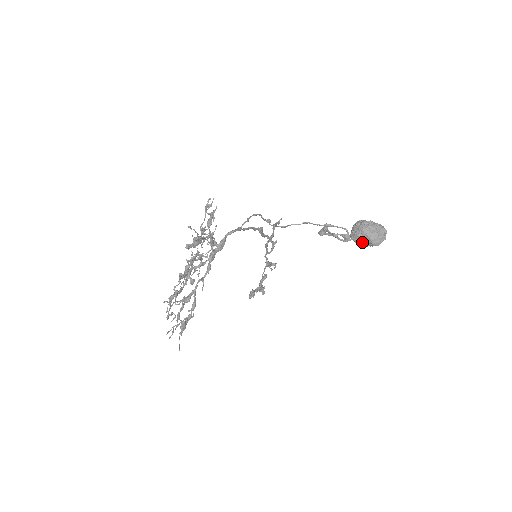
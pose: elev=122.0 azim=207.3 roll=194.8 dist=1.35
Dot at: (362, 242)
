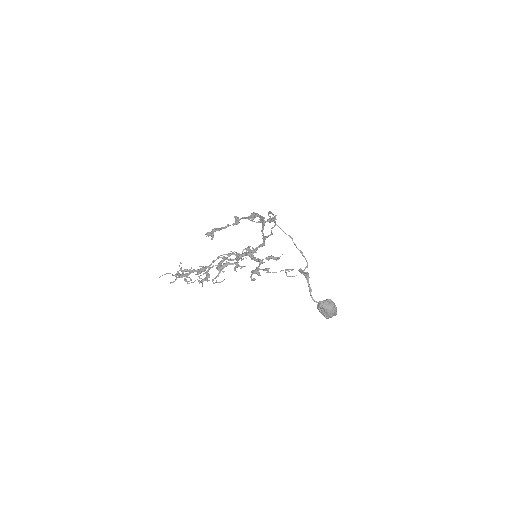
Dot at: (322, 312)
